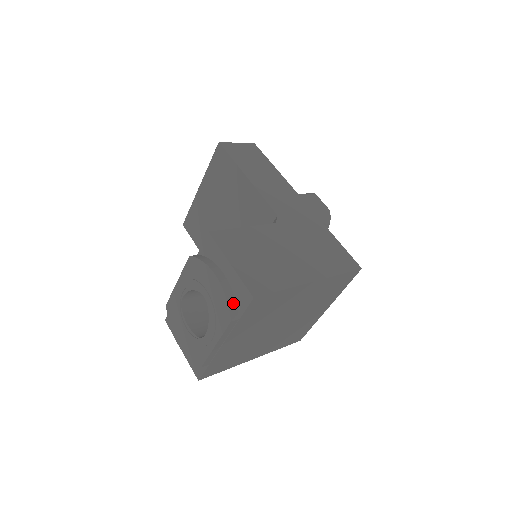
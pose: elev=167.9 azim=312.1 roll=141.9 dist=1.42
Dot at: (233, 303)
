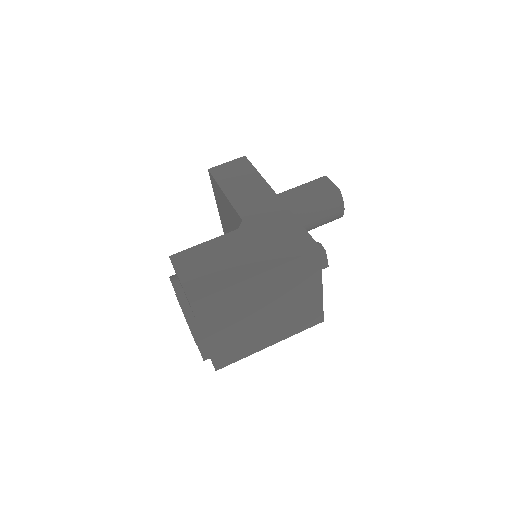
Dot at: (188, 309)
